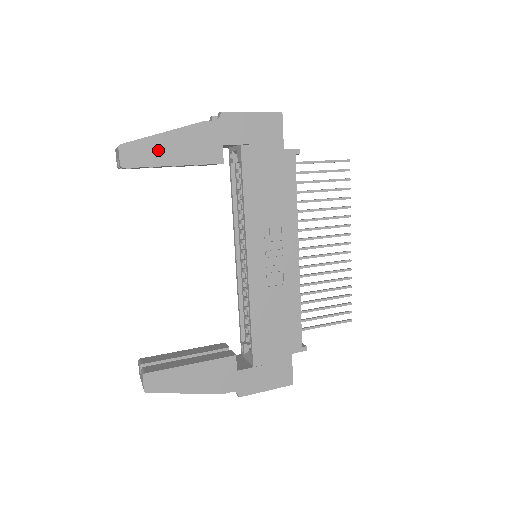
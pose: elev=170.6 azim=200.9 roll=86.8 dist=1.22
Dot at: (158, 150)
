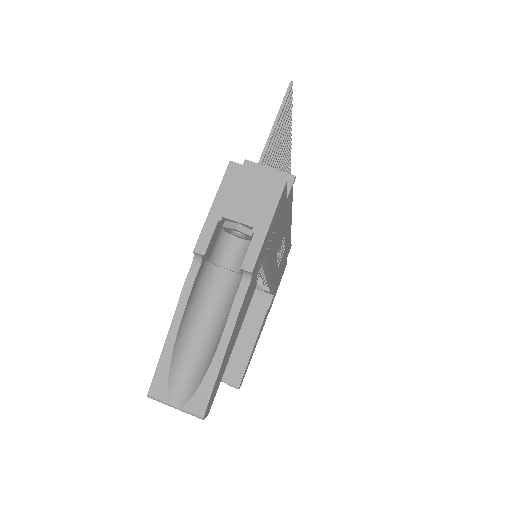
Dot at: (223, 368)
